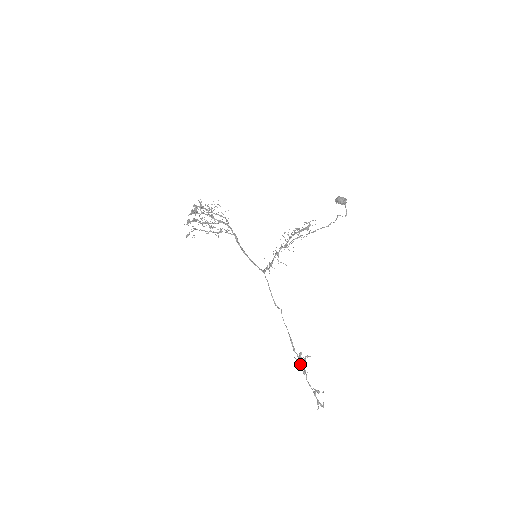
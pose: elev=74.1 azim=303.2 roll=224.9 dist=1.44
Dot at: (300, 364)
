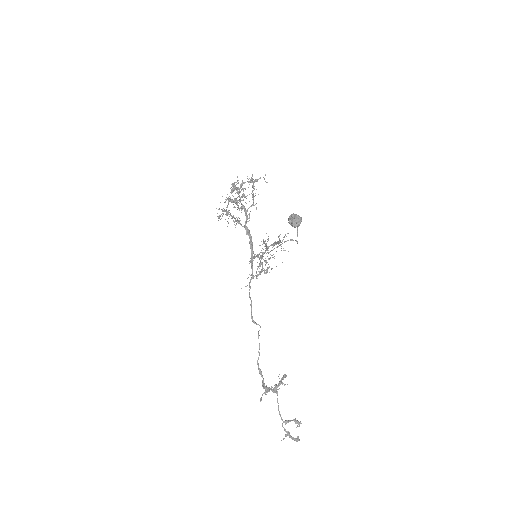
Dot at: (265, 388)
